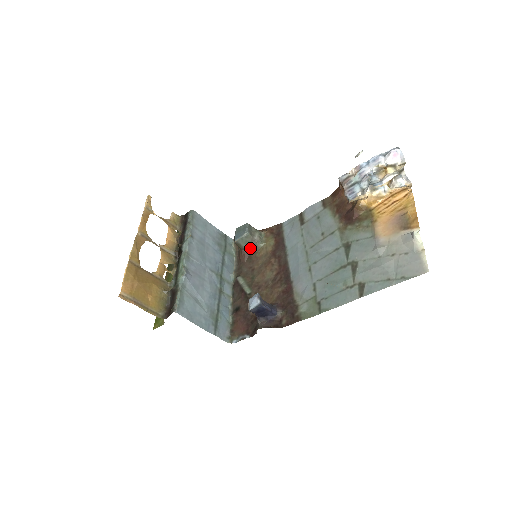
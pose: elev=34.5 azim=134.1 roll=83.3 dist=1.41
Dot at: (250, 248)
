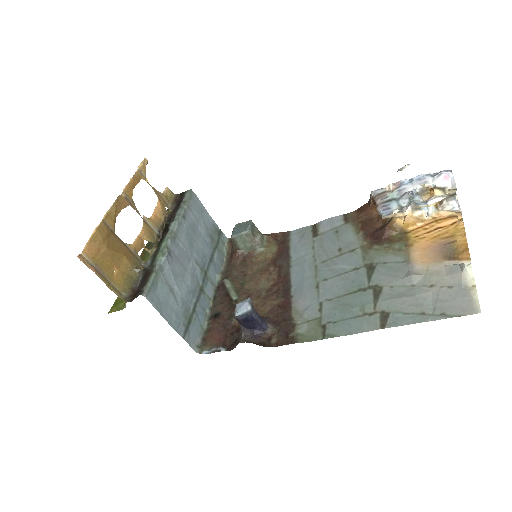
Dot at: (247, 250)
